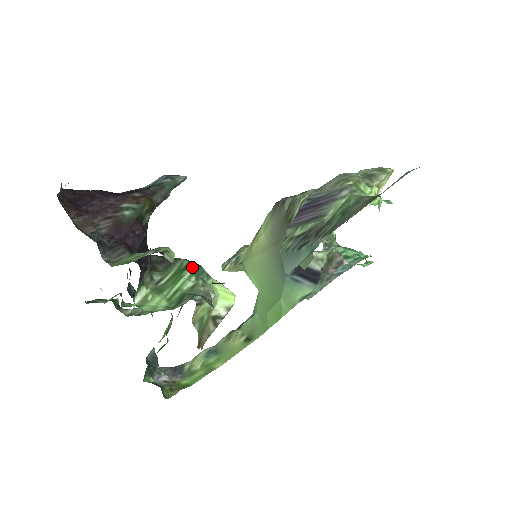
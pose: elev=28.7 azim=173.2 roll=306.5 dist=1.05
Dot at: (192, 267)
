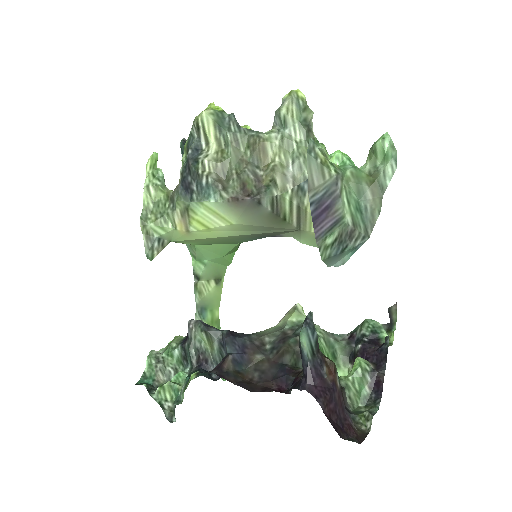
Dot at: occluded
